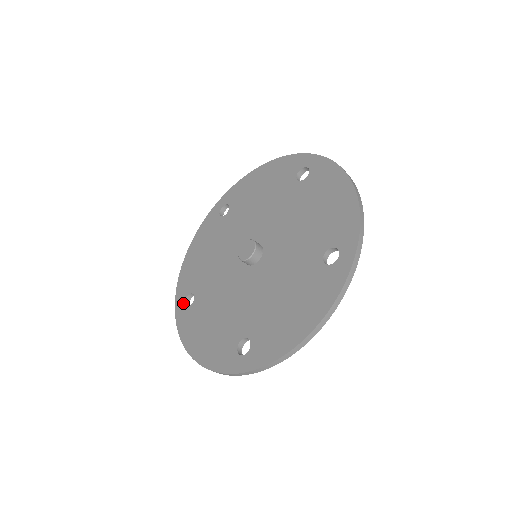
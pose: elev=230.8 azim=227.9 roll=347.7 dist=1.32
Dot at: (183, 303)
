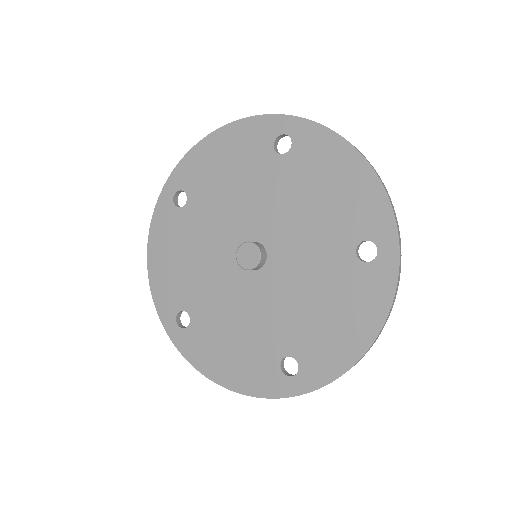
Dot at: (175, 324)
